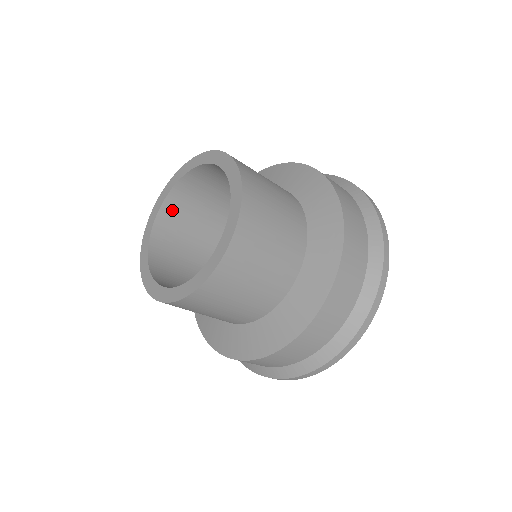
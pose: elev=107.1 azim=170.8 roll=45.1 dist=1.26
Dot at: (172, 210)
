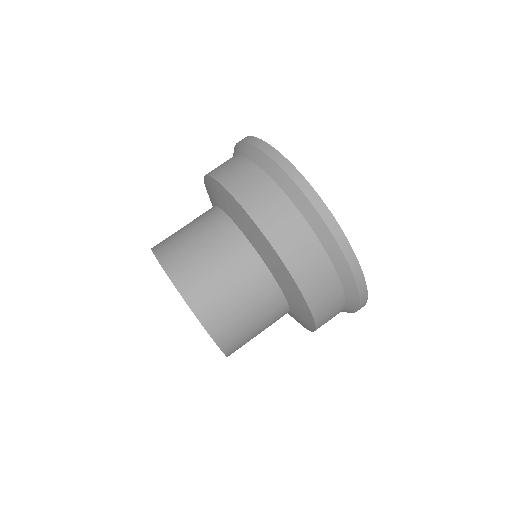
Dot at: occluded
